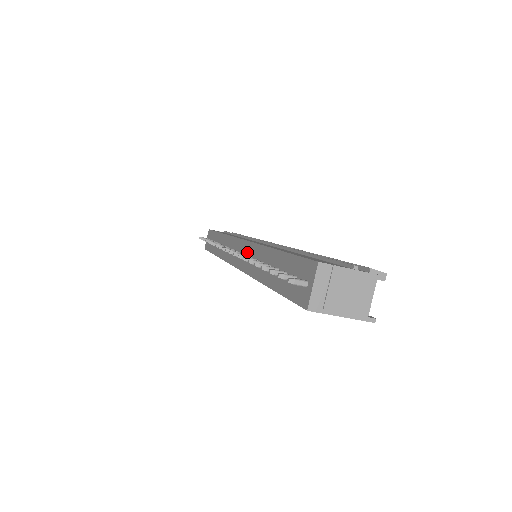
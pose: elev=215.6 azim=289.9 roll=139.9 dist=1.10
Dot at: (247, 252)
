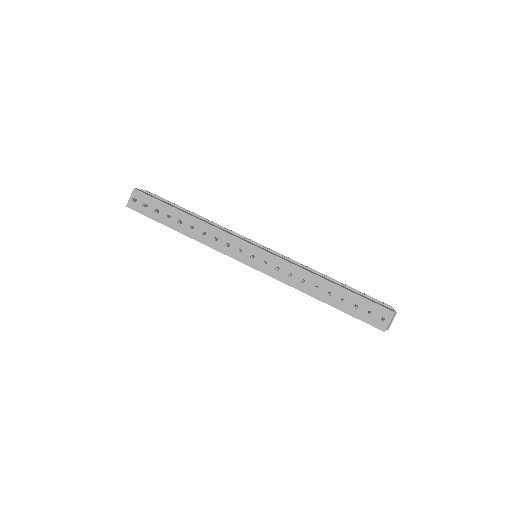
Dot at: (281, 266)
